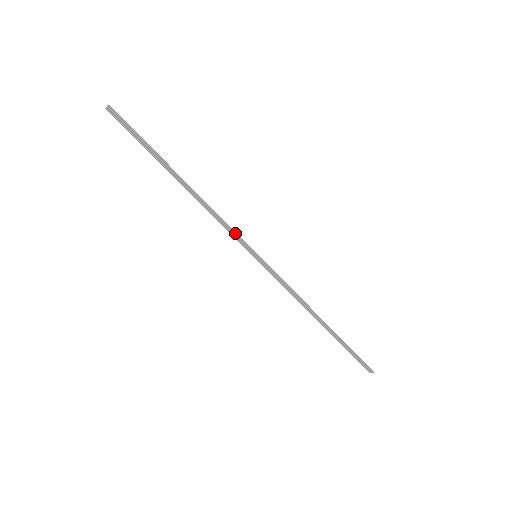
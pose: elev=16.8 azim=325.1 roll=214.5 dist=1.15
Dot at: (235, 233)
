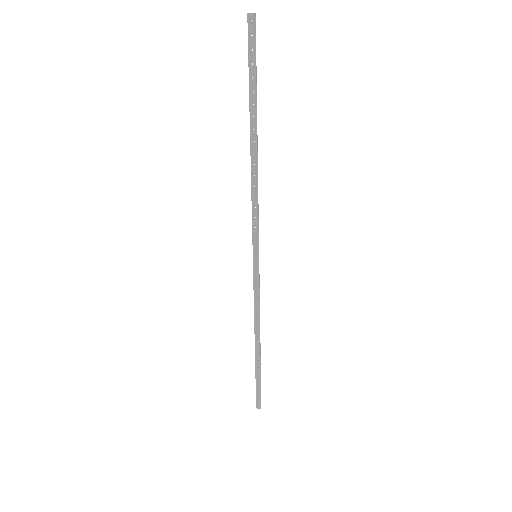
Dot at: (258, 224)
